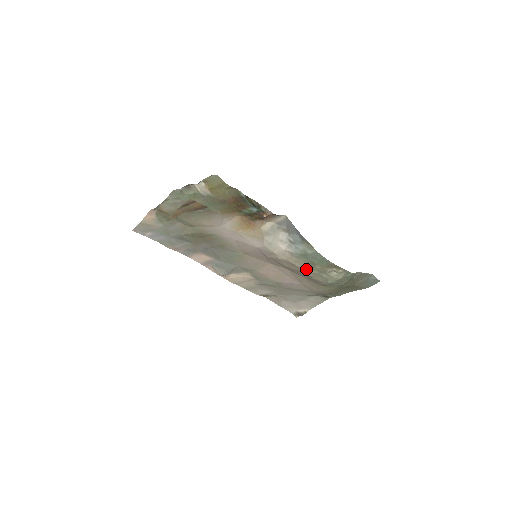
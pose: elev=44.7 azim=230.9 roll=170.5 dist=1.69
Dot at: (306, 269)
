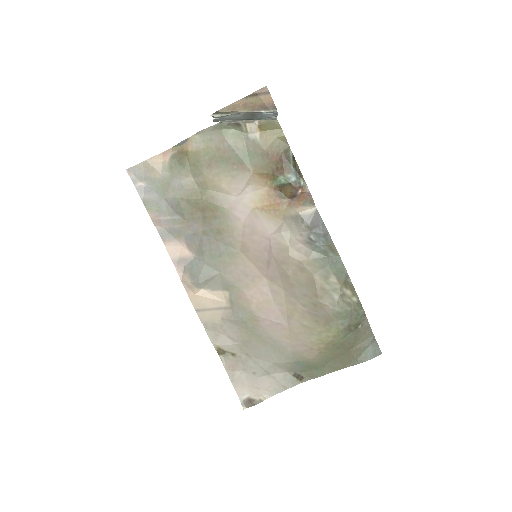
Dot at: (318, 278)
